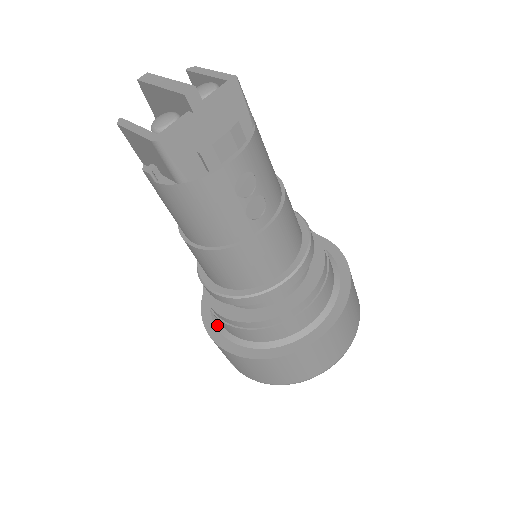
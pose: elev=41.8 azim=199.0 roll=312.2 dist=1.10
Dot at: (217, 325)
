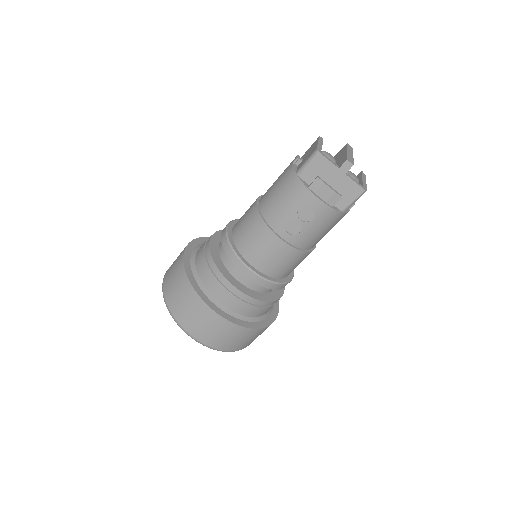
Dot at: (199, 246)
